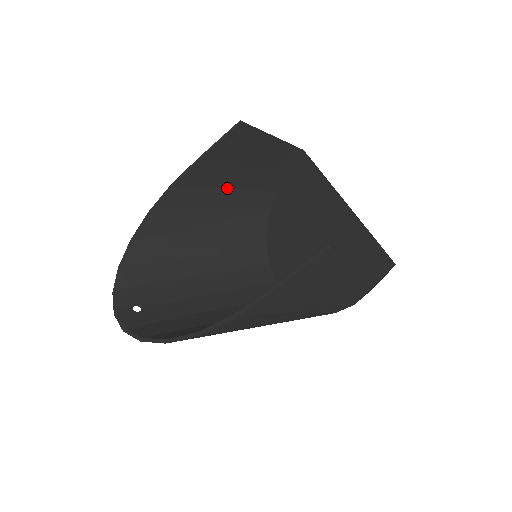
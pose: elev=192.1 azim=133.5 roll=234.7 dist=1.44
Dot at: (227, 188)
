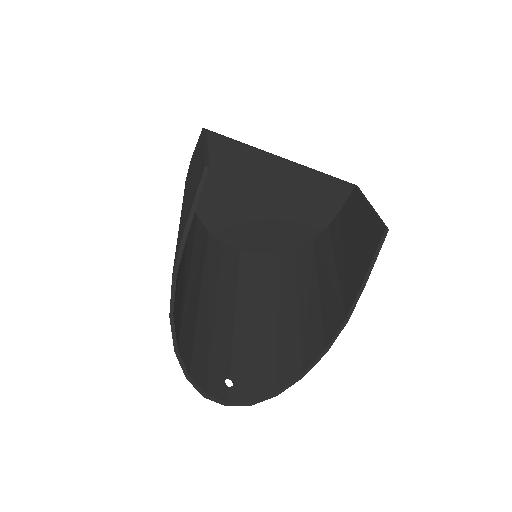
Dot at: occluded
